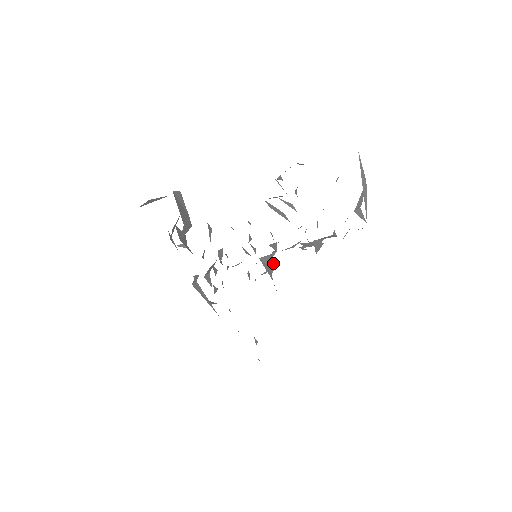
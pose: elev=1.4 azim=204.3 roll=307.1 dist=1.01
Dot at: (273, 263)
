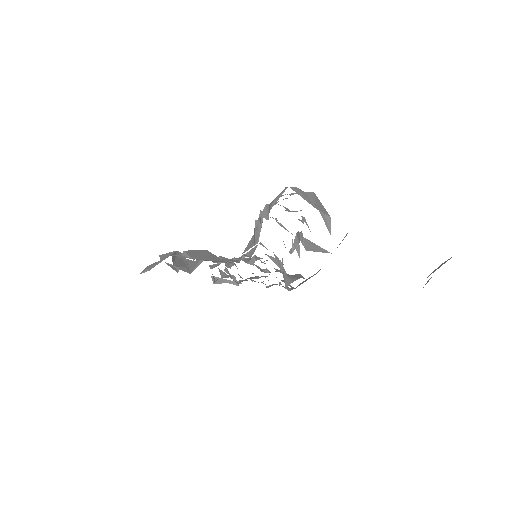
Dot at: occluded
